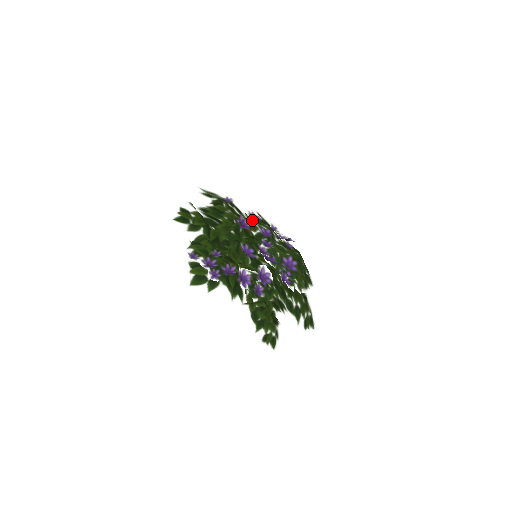
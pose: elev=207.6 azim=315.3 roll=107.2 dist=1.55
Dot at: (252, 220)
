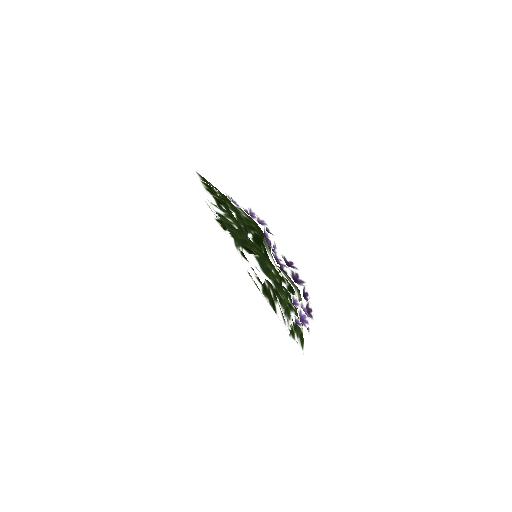
Dot at: occluded
